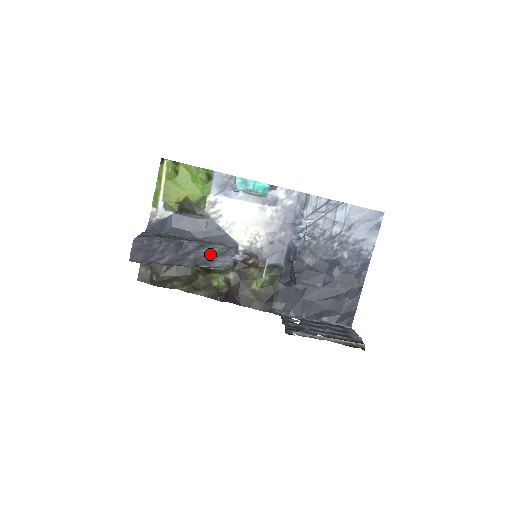
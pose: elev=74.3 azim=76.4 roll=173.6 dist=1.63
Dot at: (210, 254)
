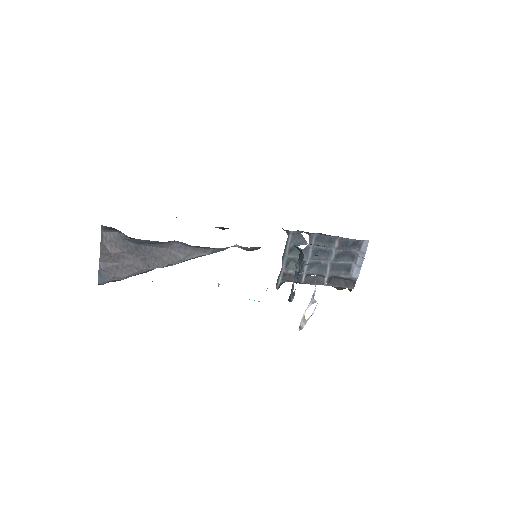
Dot at: occluded
